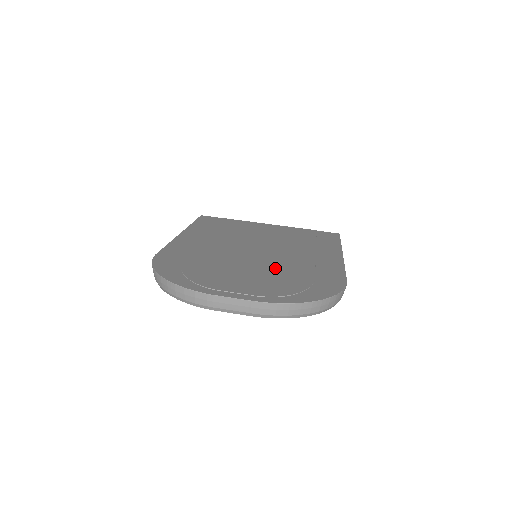
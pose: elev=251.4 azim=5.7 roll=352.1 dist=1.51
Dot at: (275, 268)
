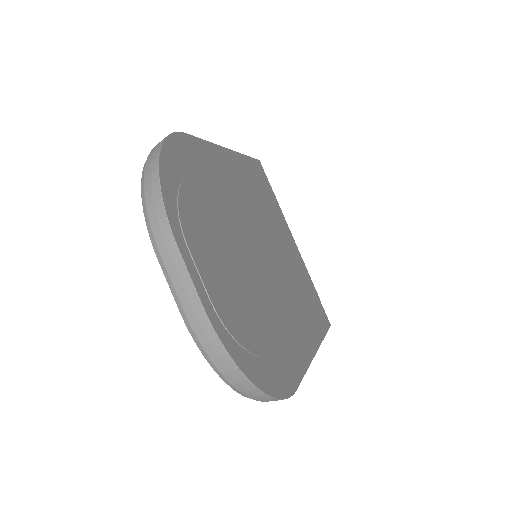
Dot at: (258, 293)
